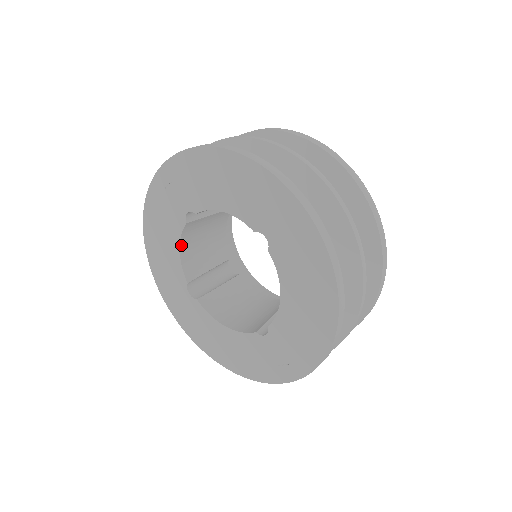
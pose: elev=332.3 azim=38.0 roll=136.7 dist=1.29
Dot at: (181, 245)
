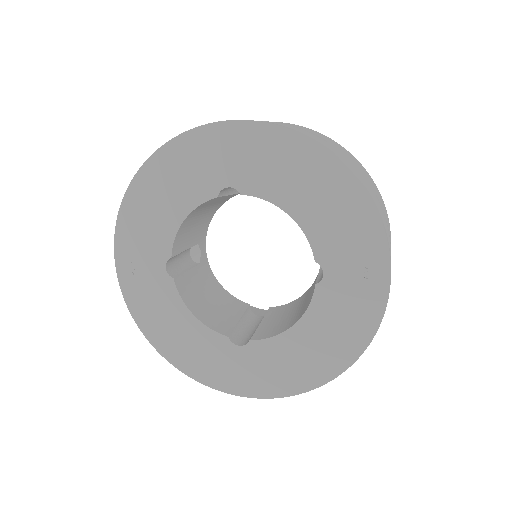
Dot at: (190, 309)
